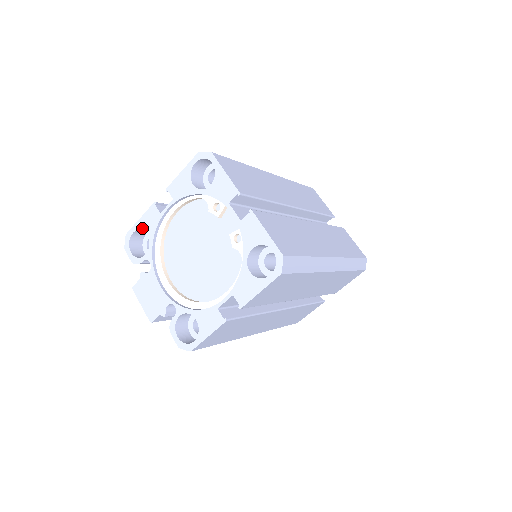
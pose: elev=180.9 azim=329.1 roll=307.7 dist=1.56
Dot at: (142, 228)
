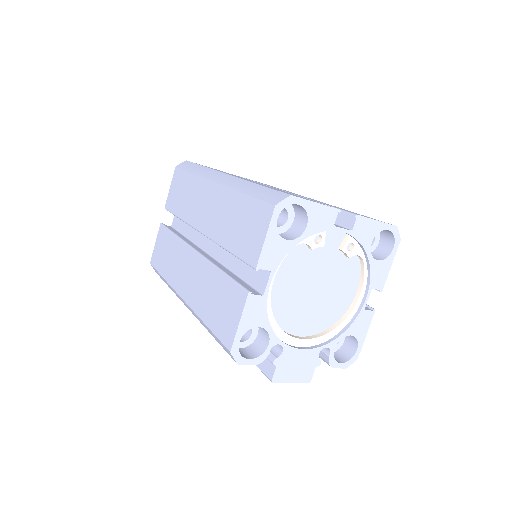
Dot at: (249, 328)
